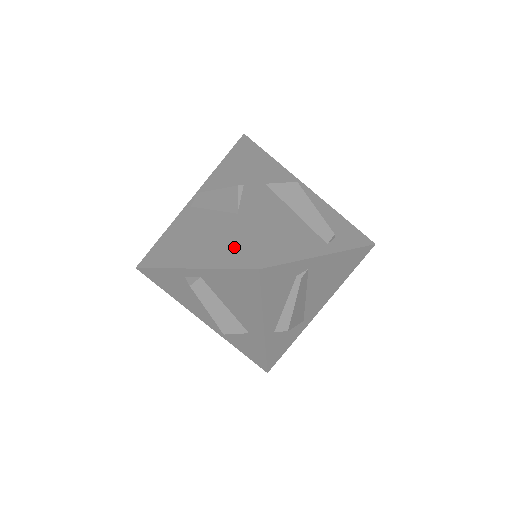
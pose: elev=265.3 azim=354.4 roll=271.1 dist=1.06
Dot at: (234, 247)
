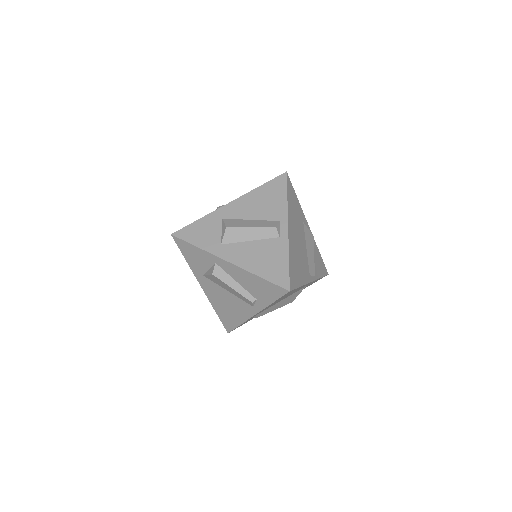
Dot at: occluded
